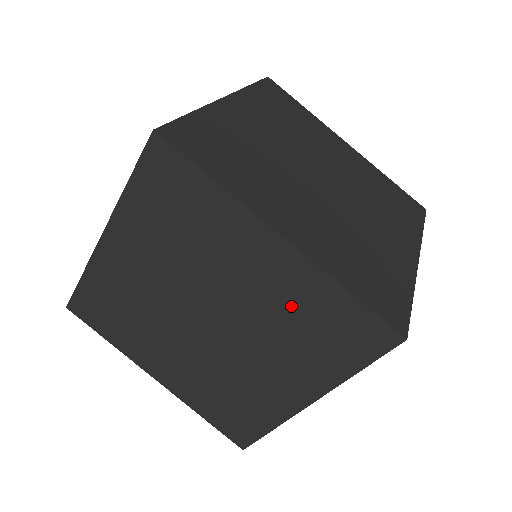
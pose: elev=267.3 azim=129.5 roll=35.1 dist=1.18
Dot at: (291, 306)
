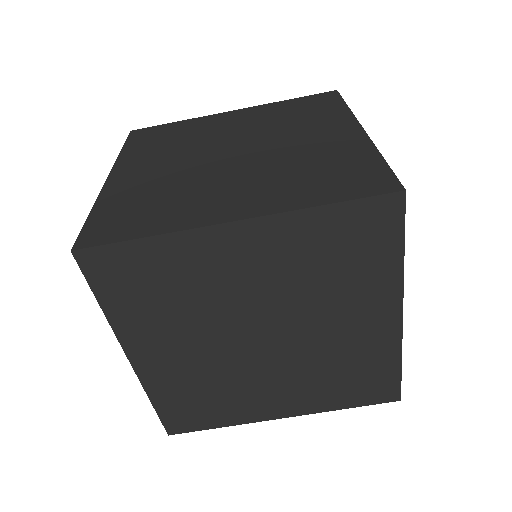
Dot at: (301, 261)
